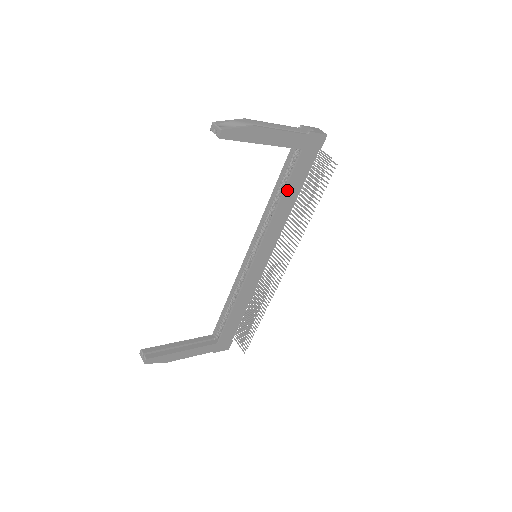
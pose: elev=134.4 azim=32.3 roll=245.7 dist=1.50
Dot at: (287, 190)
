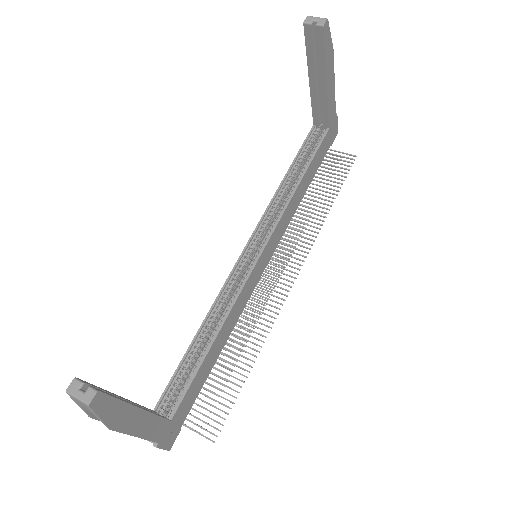
Dot at: (308, 170)
